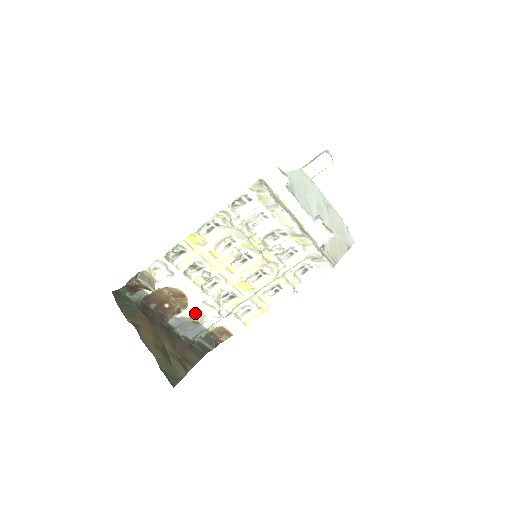
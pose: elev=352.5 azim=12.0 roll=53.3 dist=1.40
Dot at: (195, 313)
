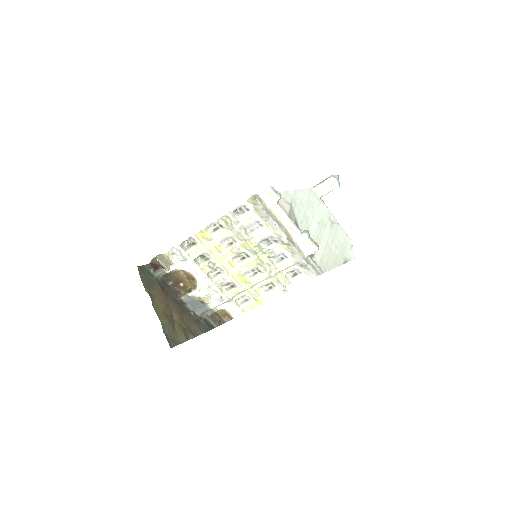
Dot at: (202, 294)
